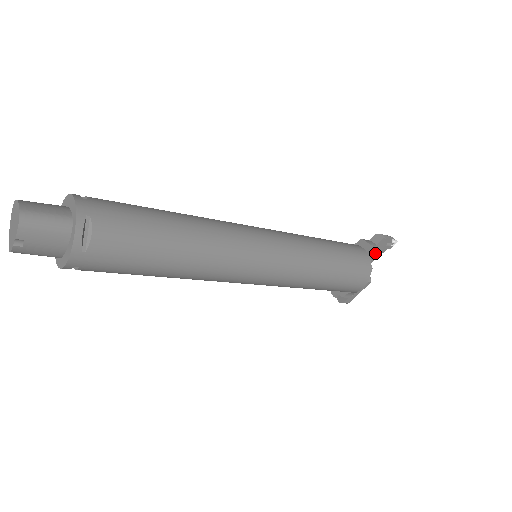
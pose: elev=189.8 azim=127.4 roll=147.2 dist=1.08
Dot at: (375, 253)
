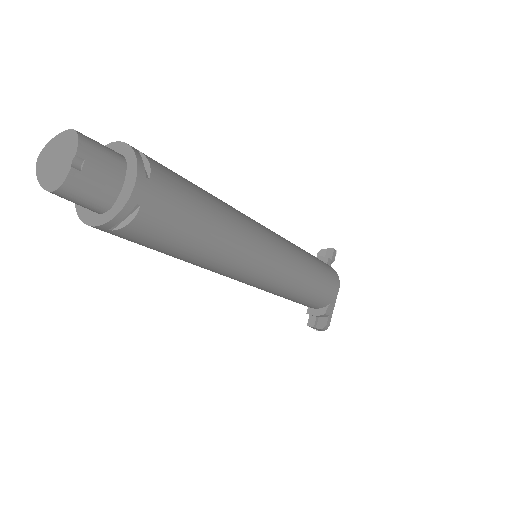
Dot at: (329, 261)
